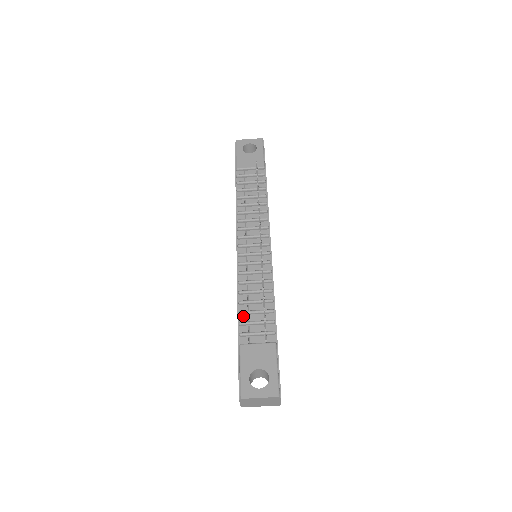
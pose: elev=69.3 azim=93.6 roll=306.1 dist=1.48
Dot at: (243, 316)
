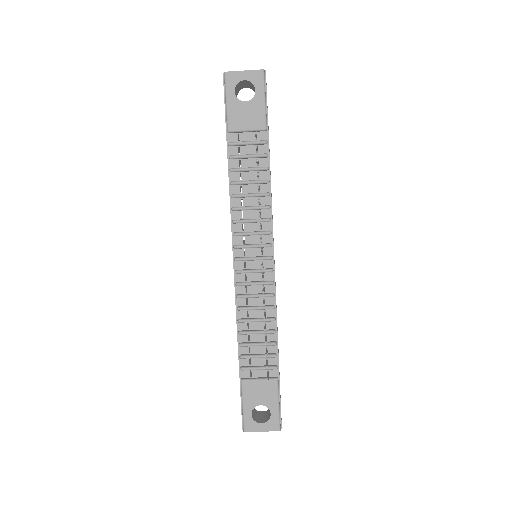
Dot at: (244, 347)
